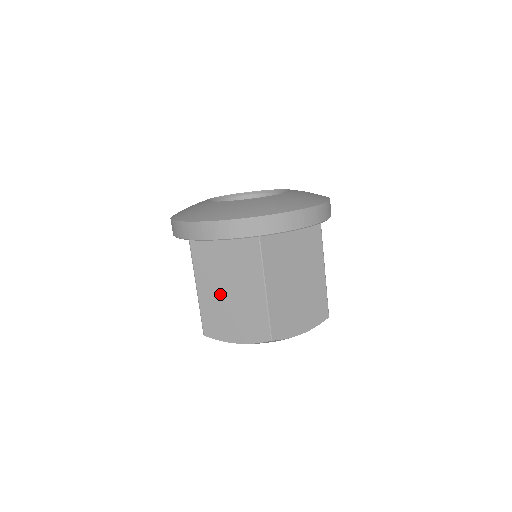
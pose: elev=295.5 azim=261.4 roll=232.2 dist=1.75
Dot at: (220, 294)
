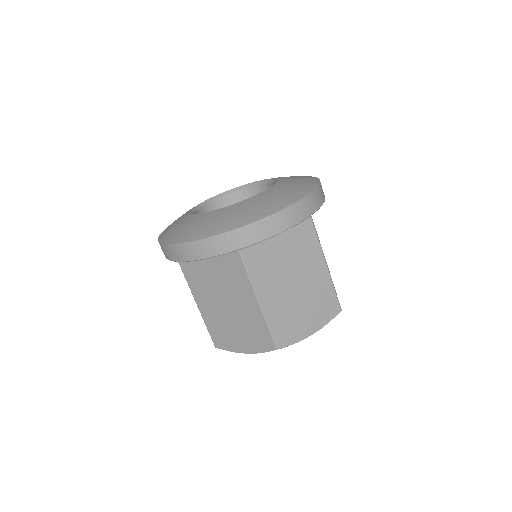
Dot at: (218, 308)
